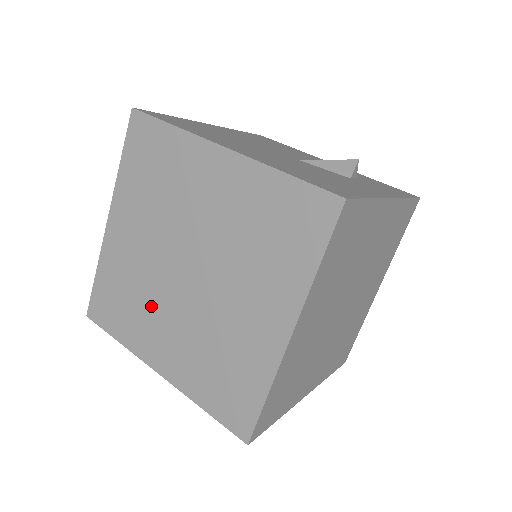
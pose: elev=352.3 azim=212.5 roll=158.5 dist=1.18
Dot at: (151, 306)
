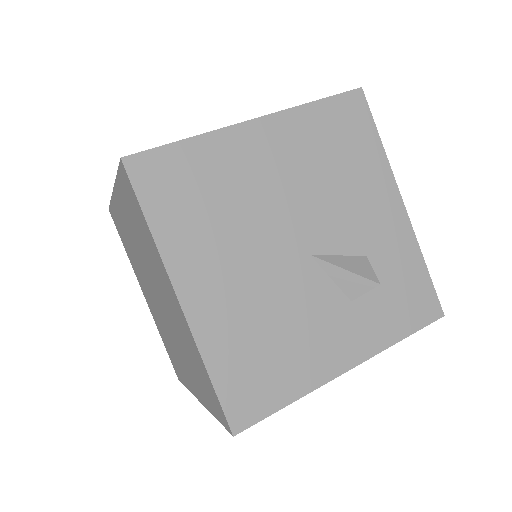
Dot at: (140, 272)
